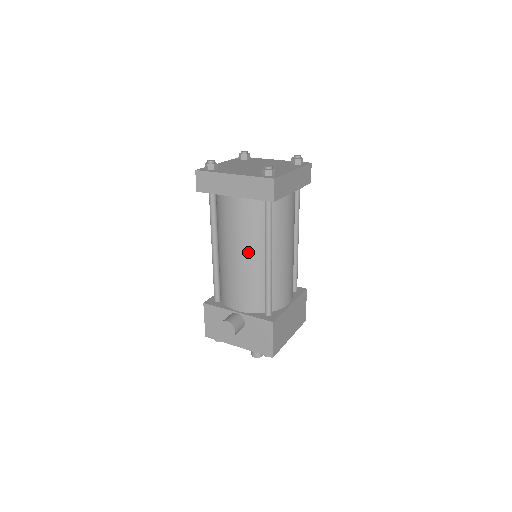
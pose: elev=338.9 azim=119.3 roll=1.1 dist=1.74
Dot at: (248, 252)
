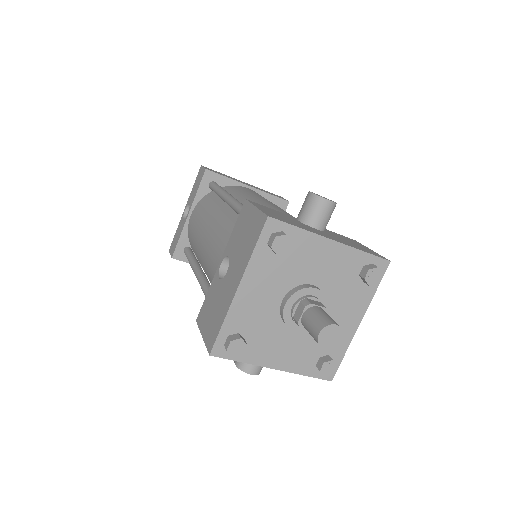
Dot at: occluded
